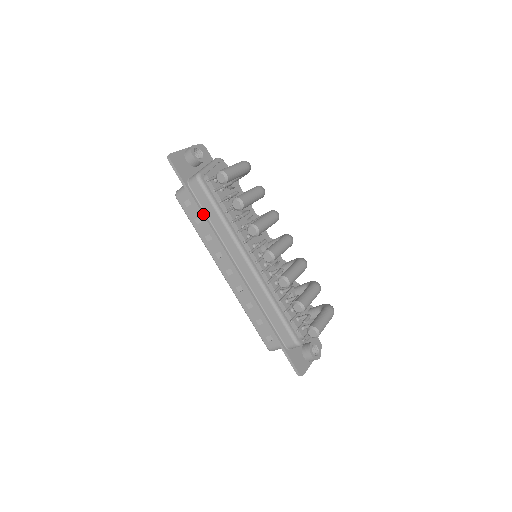
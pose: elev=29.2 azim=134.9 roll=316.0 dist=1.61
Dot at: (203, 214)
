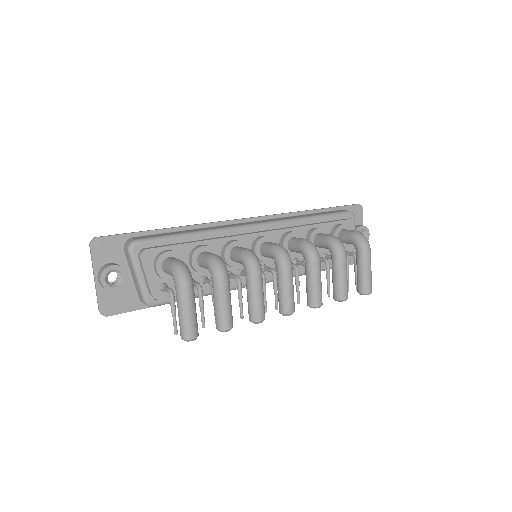
Dot at: occluded
